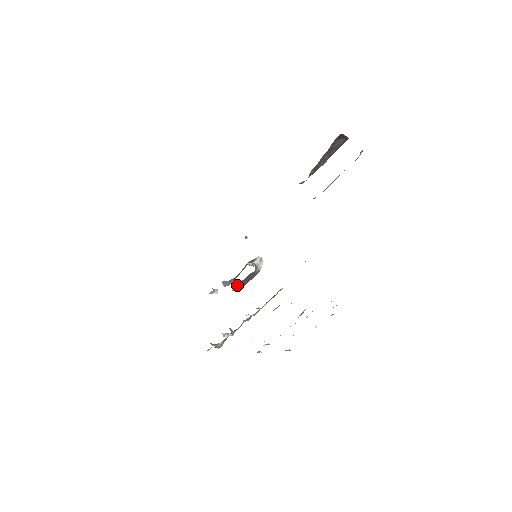
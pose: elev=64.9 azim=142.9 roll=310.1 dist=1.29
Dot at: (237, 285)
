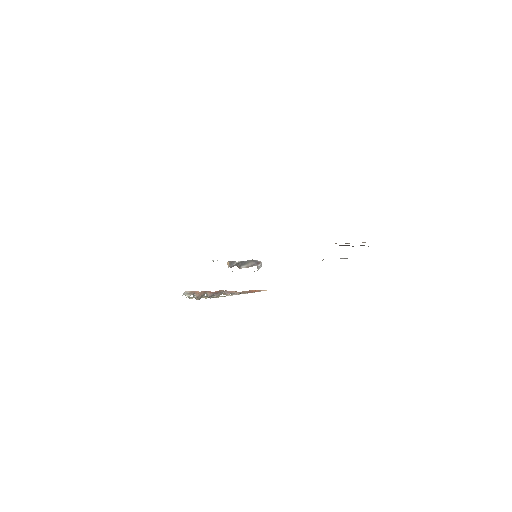
Dot at: occluded
